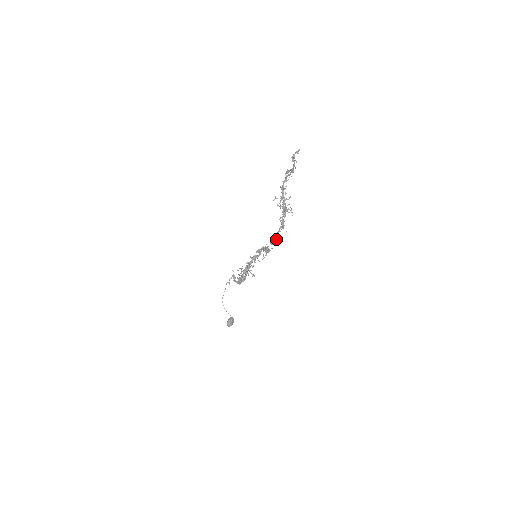
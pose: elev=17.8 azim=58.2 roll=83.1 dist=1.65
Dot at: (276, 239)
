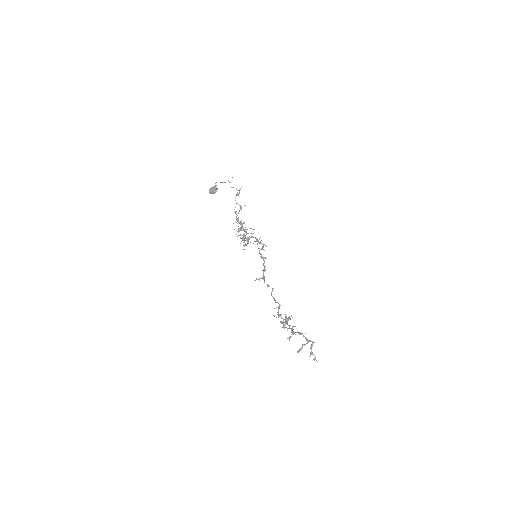
Dot at: occluded
